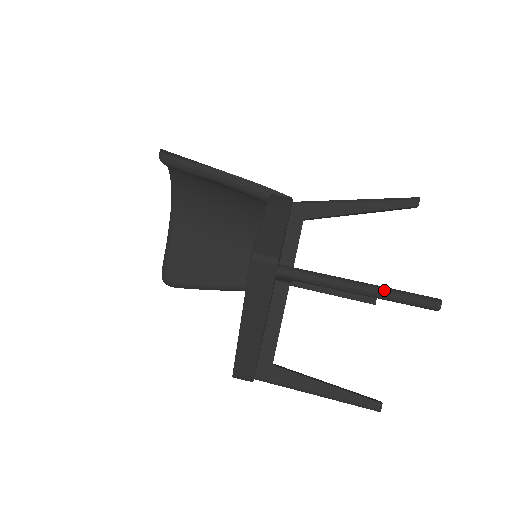
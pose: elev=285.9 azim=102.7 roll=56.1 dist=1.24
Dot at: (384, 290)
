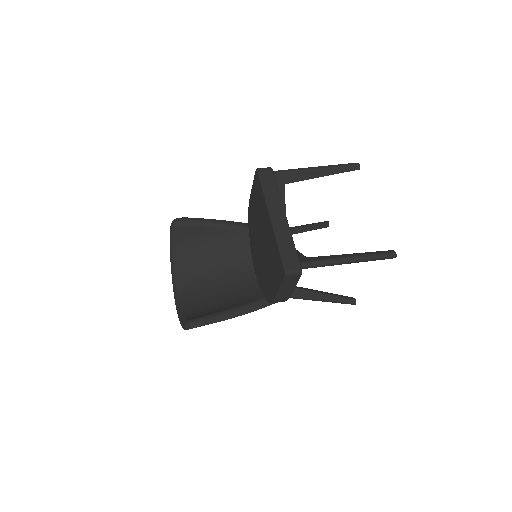
Dot at: (329, 165)
